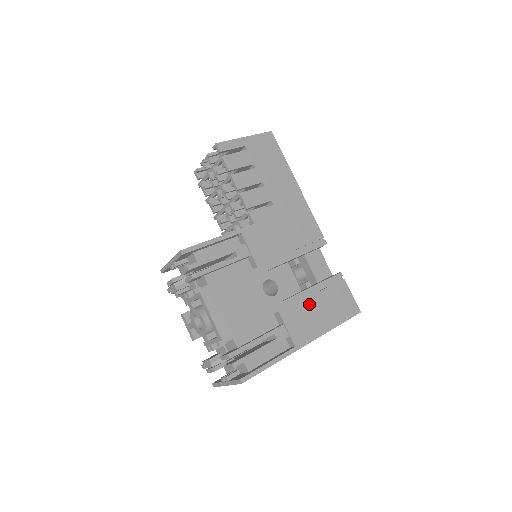
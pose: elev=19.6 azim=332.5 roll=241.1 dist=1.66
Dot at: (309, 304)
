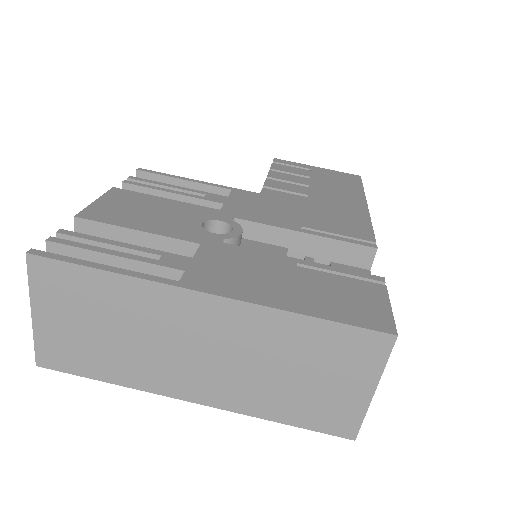
Dot at: (271, 267)
